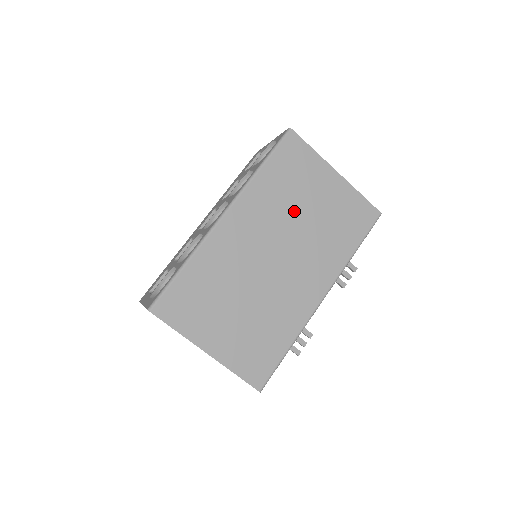
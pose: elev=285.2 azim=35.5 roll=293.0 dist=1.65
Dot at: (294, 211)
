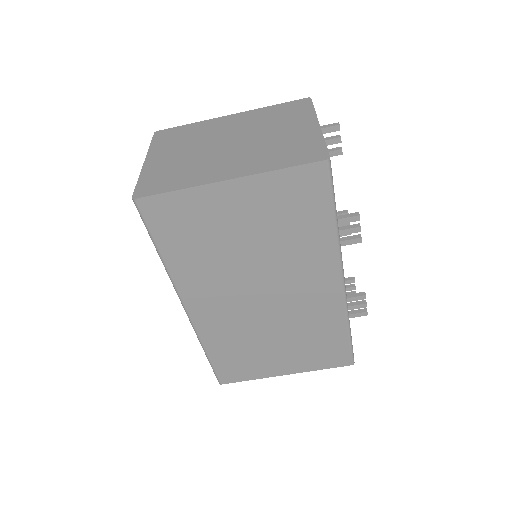
Dot at: (232, 255)
